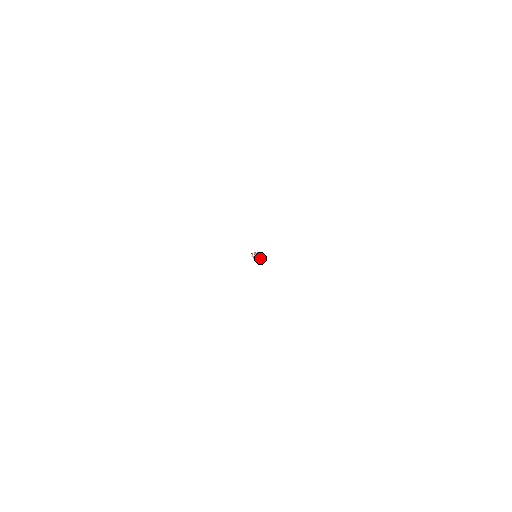
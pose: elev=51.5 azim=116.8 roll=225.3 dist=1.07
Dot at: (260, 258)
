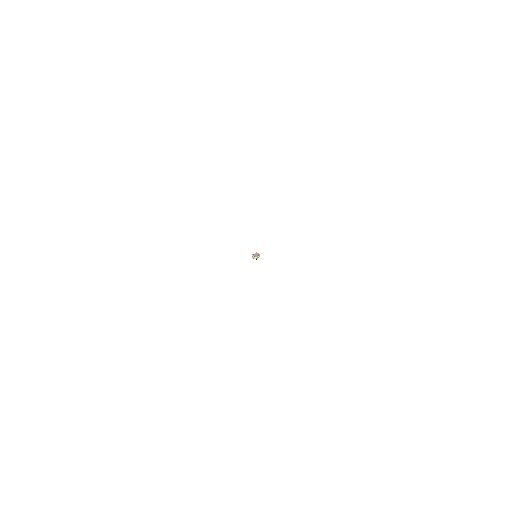
Dot at: occluded
